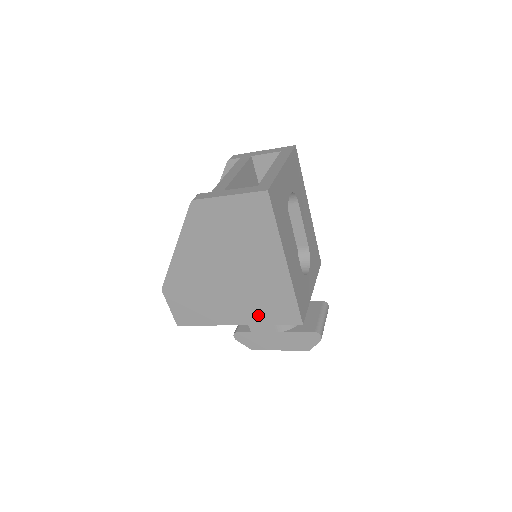
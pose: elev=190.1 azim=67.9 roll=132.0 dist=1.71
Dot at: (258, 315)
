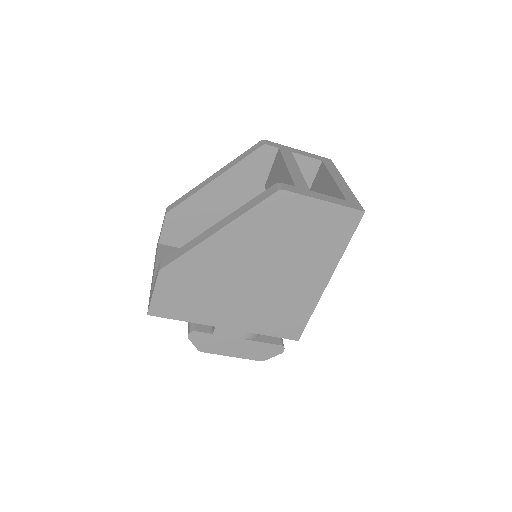
Dot at: (259, 323)
